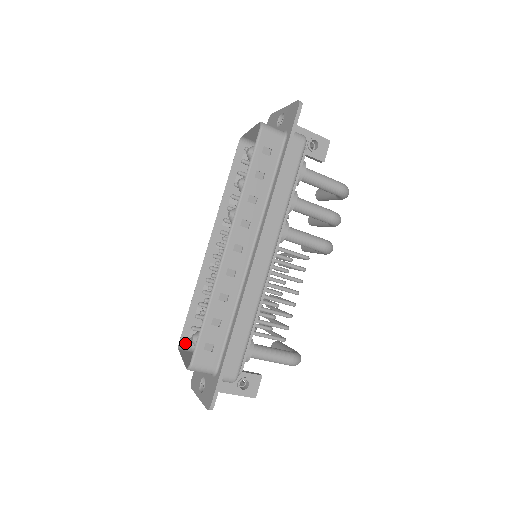
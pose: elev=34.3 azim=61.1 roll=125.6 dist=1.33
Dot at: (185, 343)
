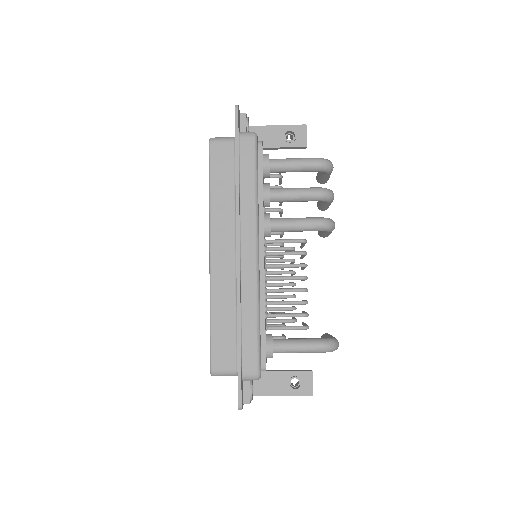
Dot at: occluded
